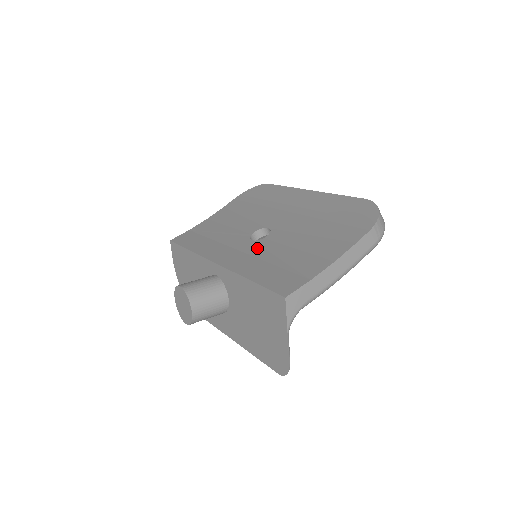
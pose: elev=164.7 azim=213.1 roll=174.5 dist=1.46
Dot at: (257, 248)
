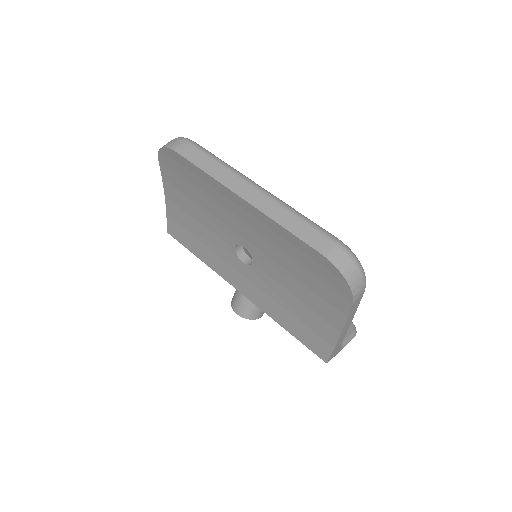
Dot at: (258, 281)
